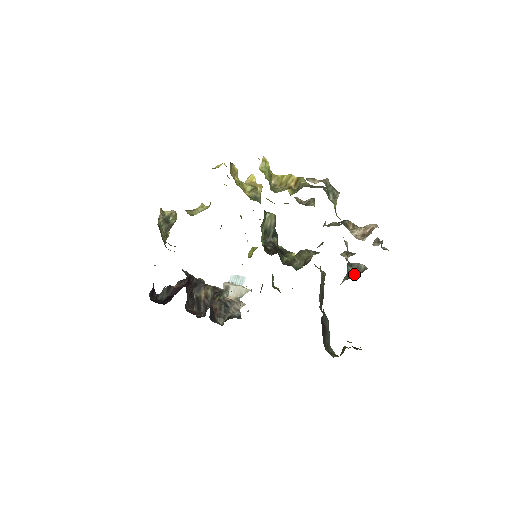
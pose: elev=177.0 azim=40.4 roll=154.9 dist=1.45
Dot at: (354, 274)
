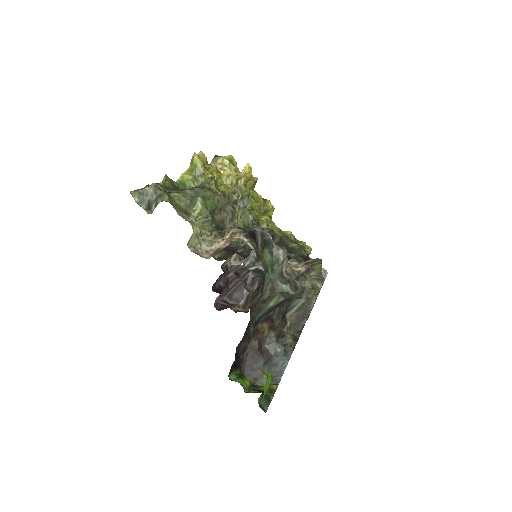
Dot at: (292, 293)
